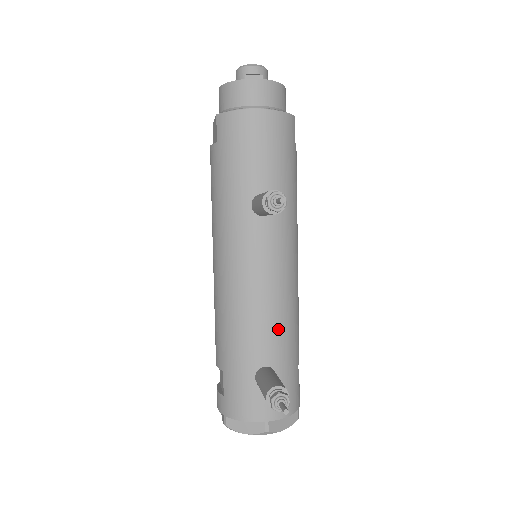
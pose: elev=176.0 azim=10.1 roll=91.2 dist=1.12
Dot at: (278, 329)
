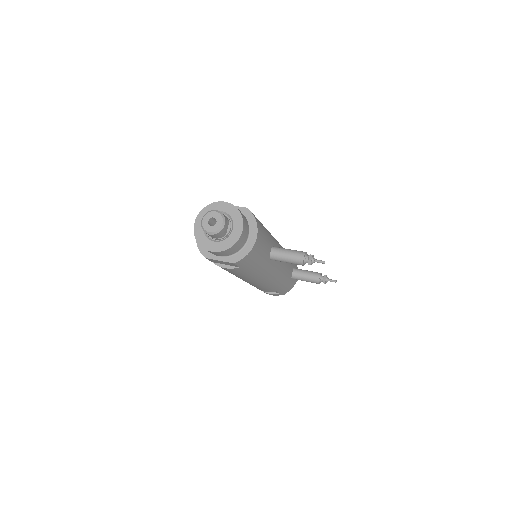
Dot at: occluded
